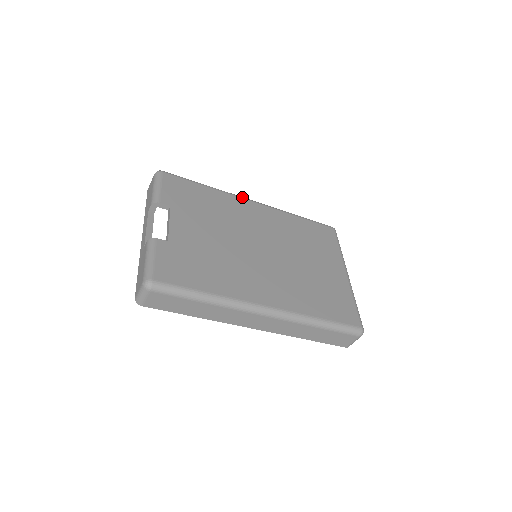
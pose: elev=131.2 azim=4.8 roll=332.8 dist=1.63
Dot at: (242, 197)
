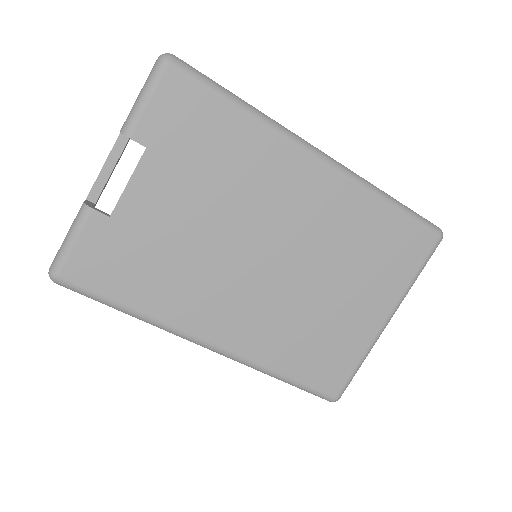
Dot at: (301, 144)
